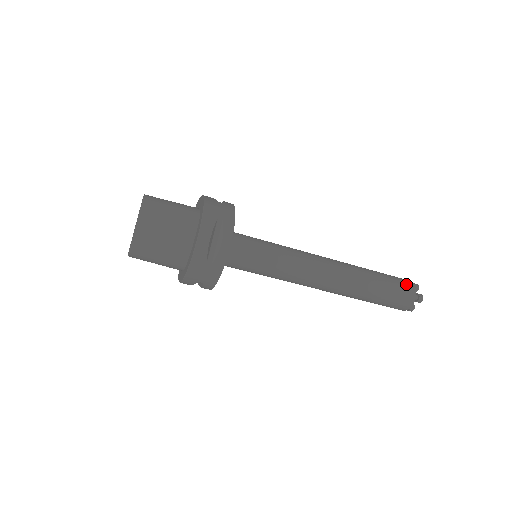
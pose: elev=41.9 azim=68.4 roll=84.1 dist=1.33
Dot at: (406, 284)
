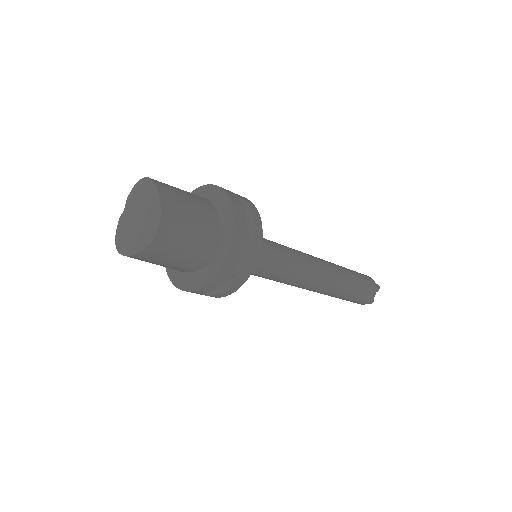
Dot at: (369, 295)
